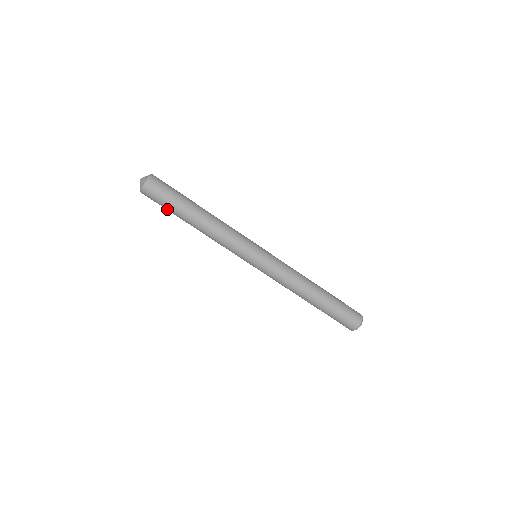
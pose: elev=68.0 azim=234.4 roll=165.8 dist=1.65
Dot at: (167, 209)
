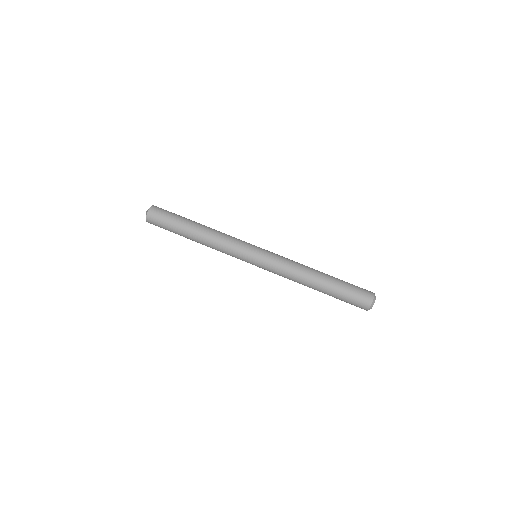
Dot at: occluded
